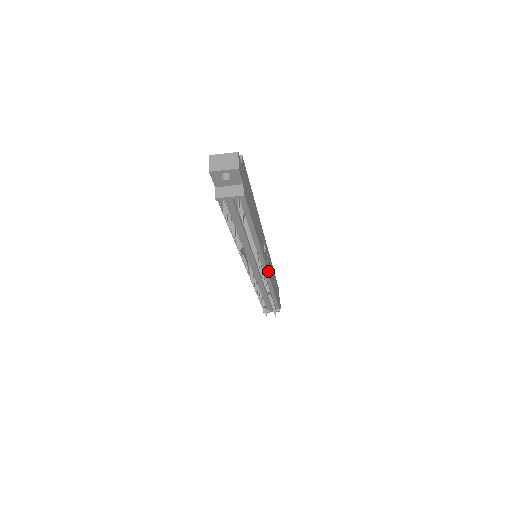
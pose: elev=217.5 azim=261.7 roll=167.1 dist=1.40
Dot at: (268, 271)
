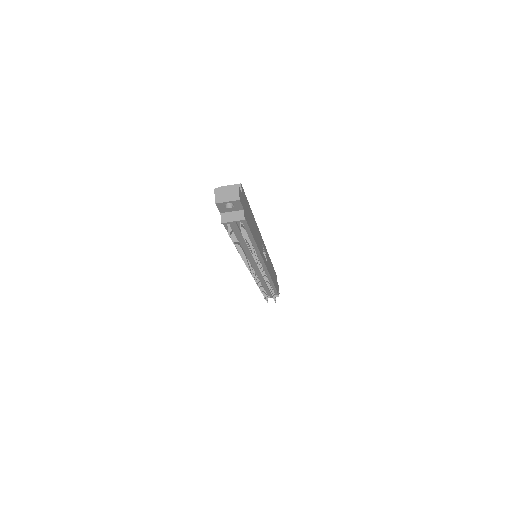
Dot at: (267, 268)
